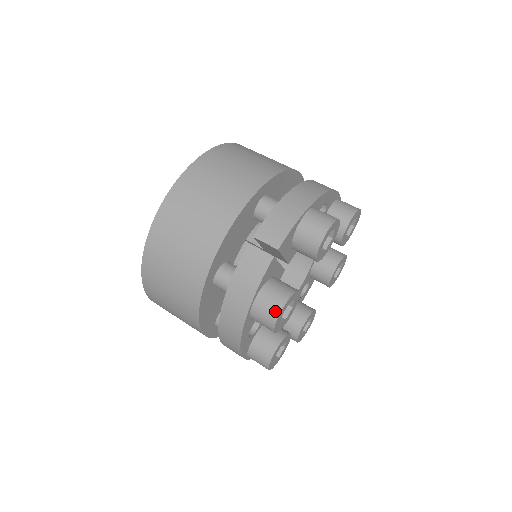
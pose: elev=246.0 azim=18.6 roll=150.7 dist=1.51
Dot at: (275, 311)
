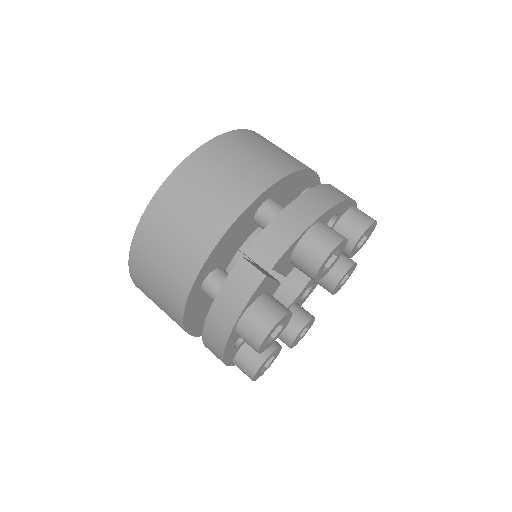
Dot at: (261, 334)
